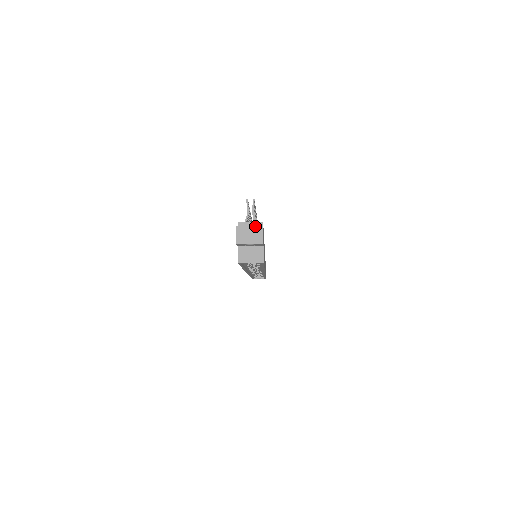
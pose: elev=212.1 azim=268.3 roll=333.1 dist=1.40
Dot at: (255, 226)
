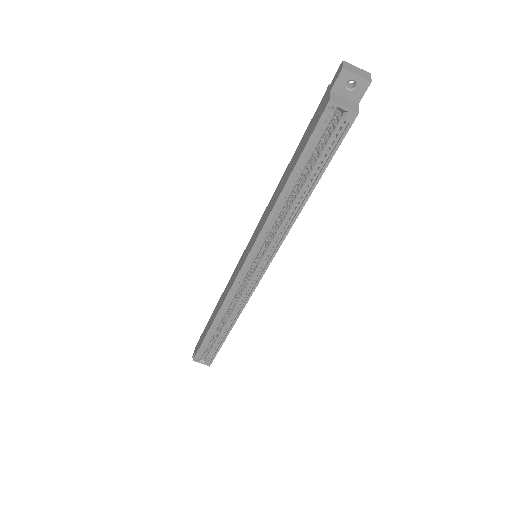
Dot at: (363, 70)
